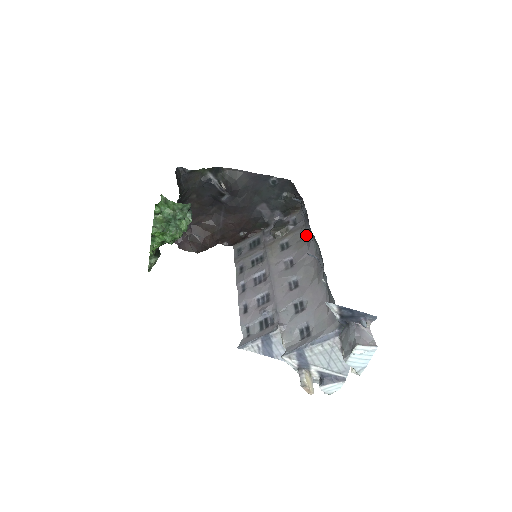
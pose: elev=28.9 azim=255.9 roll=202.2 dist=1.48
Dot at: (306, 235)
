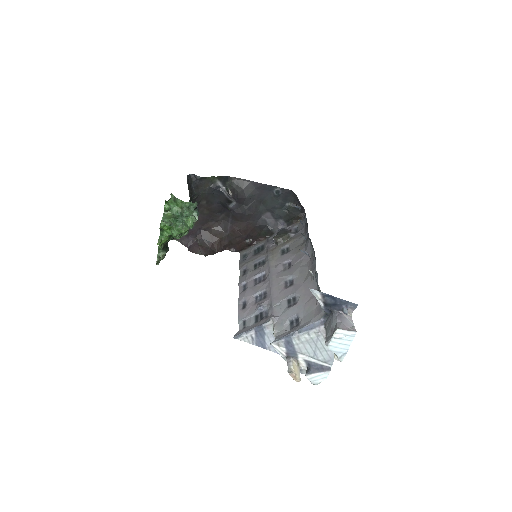
Dot at: (305, 240)
